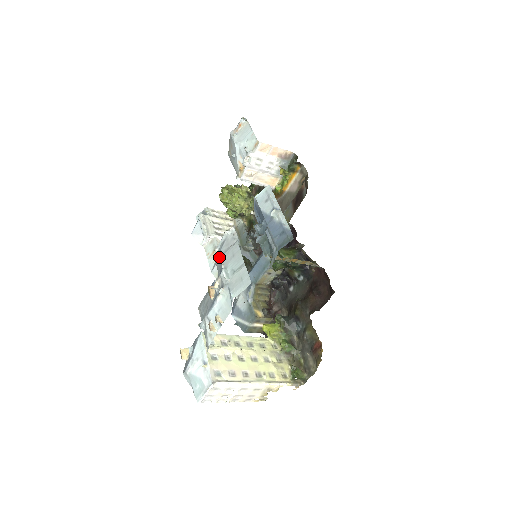
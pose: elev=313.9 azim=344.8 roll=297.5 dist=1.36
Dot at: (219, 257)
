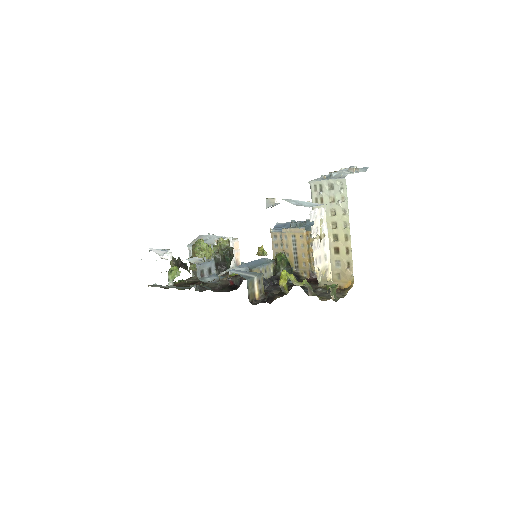
Dot at: occluded
